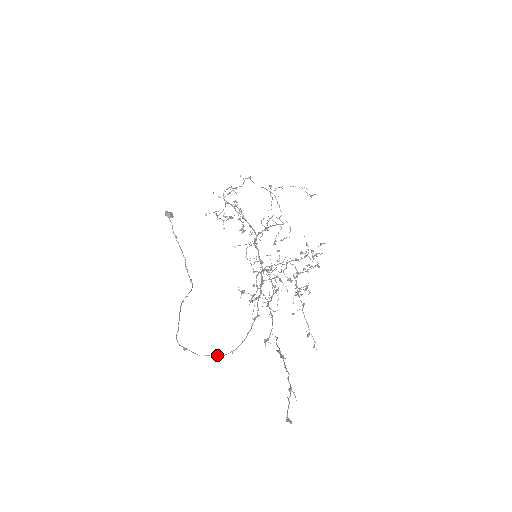
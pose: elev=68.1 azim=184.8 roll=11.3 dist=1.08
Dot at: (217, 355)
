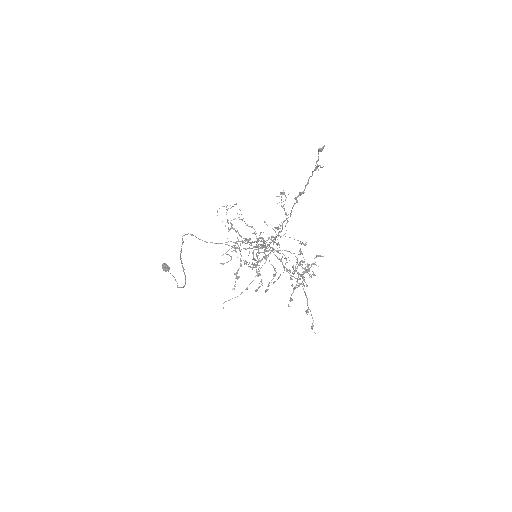
Dot at: occluded
